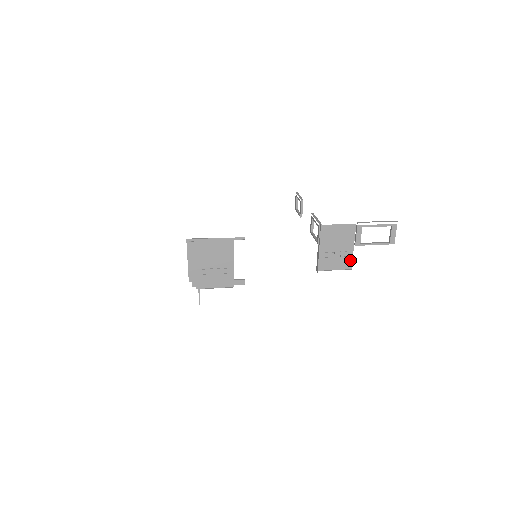
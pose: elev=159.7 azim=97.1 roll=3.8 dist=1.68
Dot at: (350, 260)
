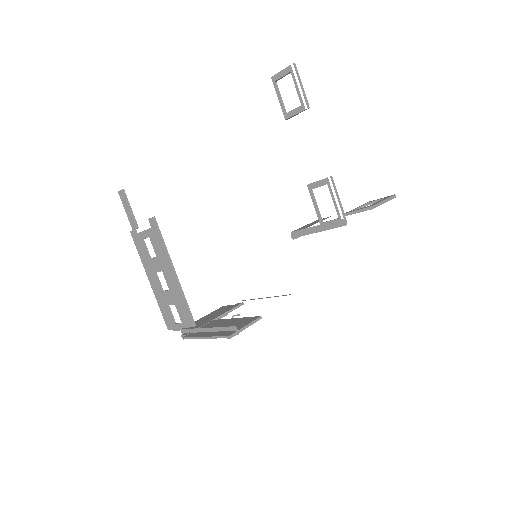
Dot at: occluded
